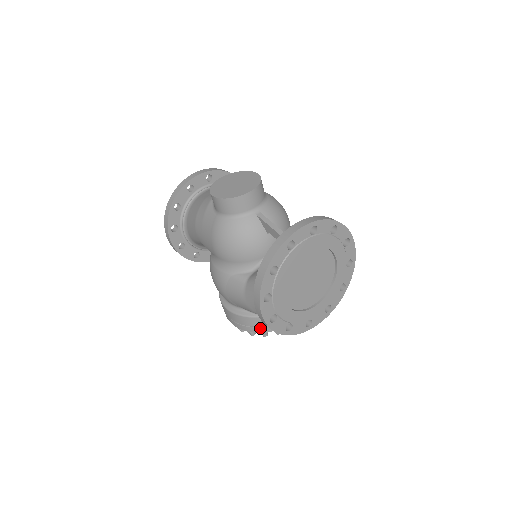
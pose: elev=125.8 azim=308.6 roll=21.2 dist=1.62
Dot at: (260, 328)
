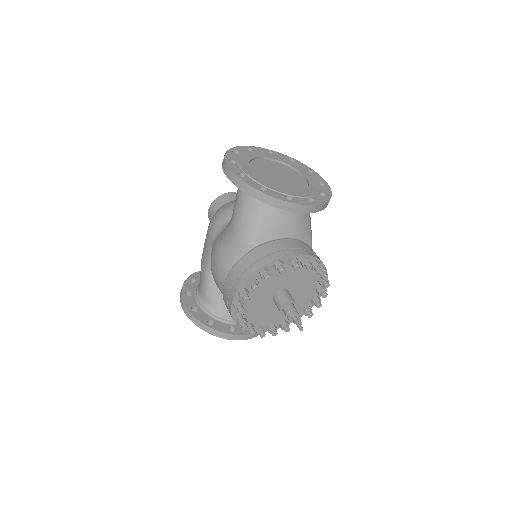
Dot at: (257, 263)
